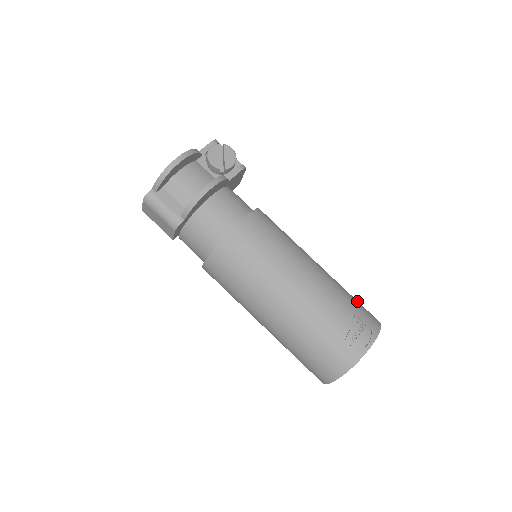
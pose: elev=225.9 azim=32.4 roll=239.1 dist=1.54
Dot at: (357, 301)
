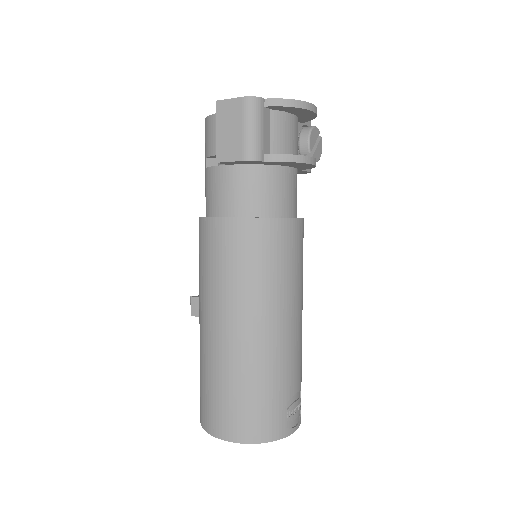
Dot at: occluded
